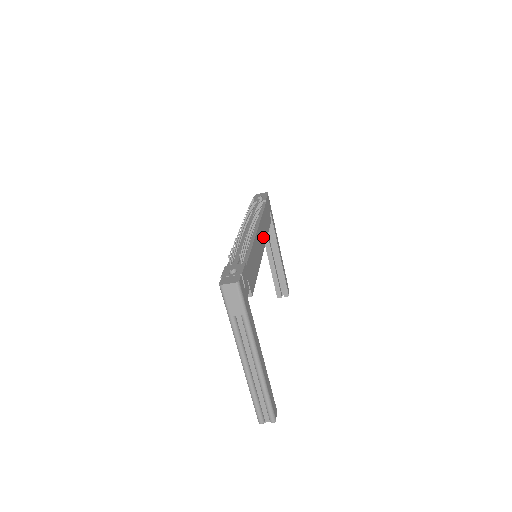
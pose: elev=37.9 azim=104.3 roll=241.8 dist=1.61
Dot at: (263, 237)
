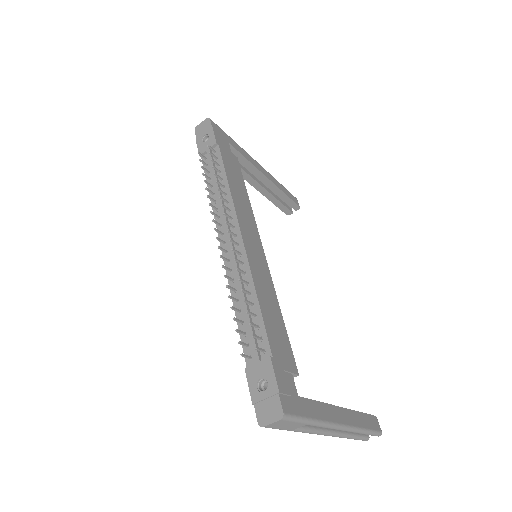
Dot at: (250, 224)
